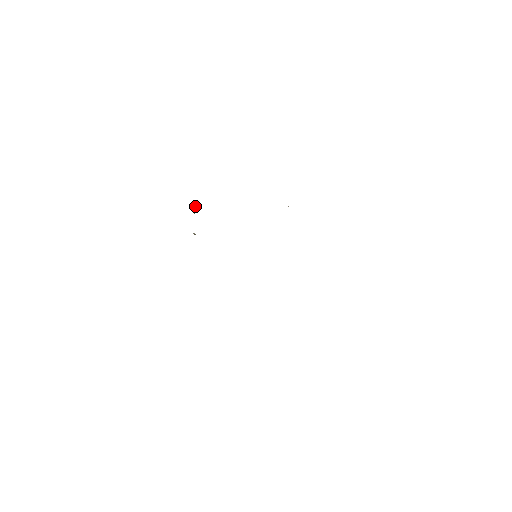
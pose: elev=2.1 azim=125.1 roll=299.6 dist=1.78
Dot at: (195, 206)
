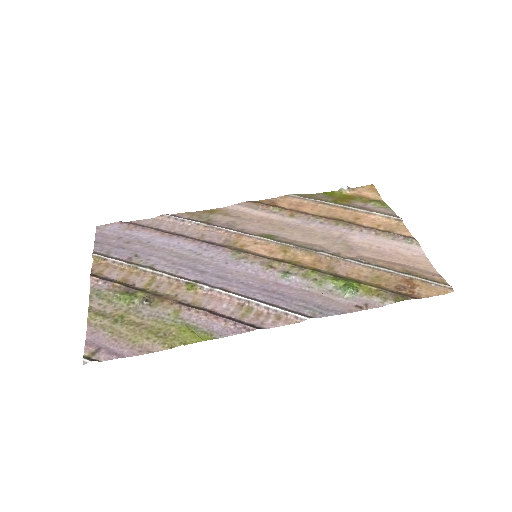
Dot at: (181, 343)
